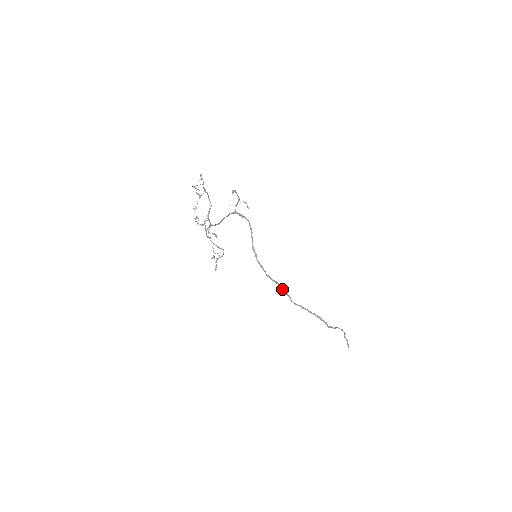
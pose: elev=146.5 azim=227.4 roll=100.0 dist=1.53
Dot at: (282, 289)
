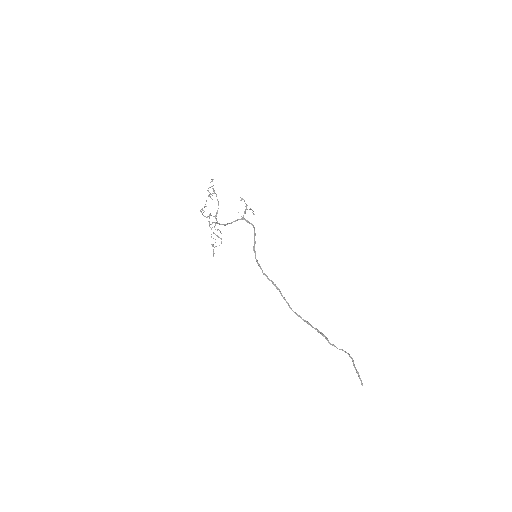
Dot at: (280, 293)
